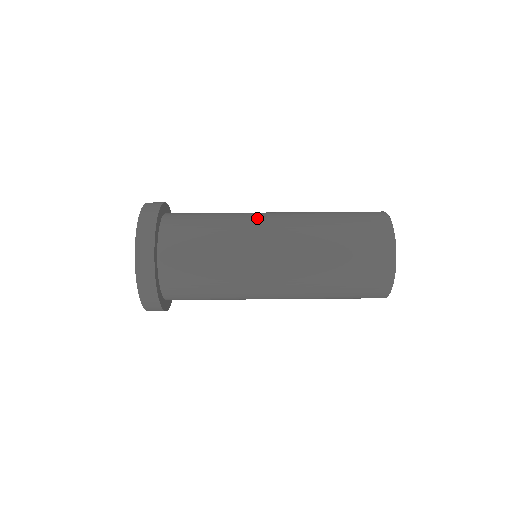
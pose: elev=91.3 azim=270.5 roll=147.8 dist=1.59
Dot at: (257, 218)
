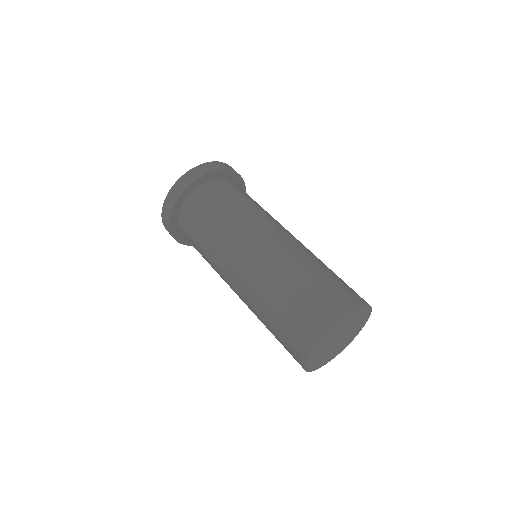
Dot at: (277, 224)
